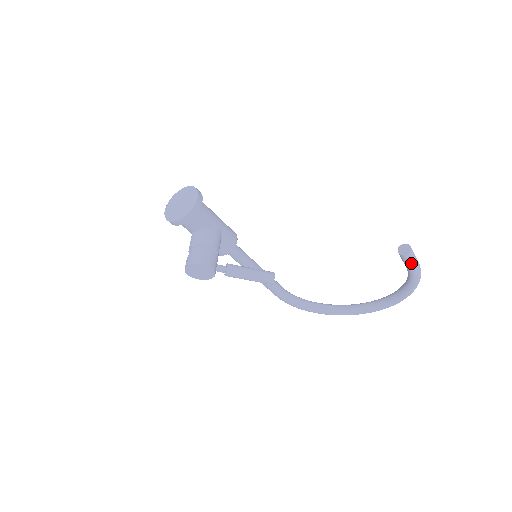
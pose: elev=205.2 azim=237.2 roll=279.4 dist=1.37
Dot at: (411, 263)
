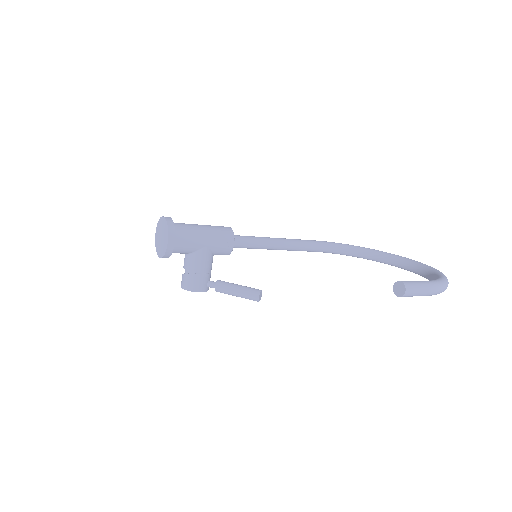
Dot at: occluded
